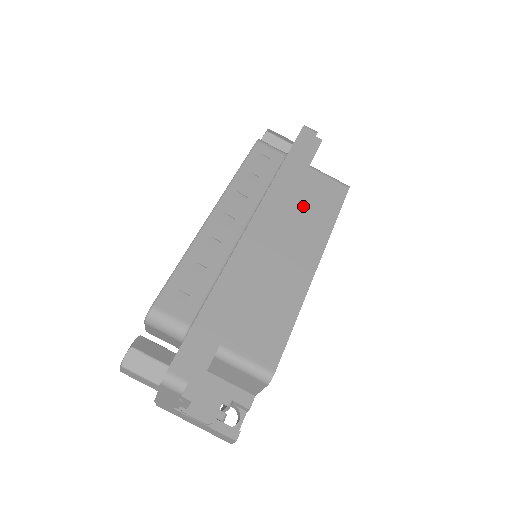
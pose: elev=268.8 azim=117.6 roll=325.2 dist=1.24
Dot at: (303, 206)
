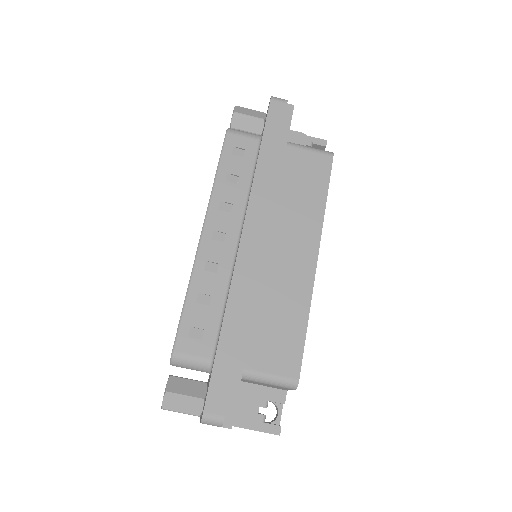
Dot at: (290, 195)
